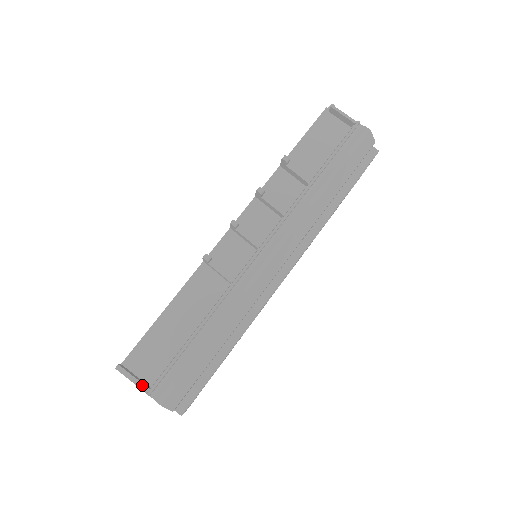
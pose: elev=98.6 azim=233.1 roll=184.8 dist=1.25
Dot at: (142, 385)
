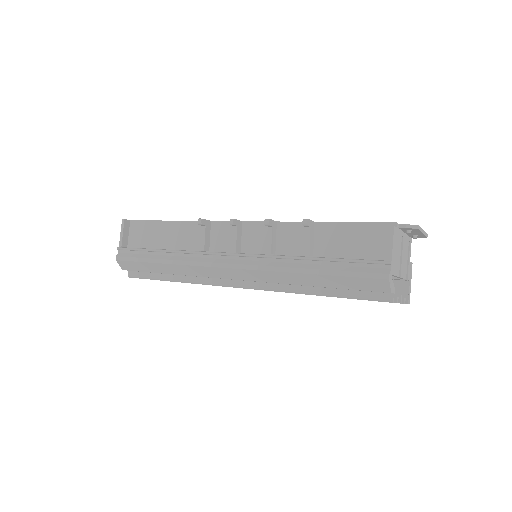
Dot at: (121, 241)
